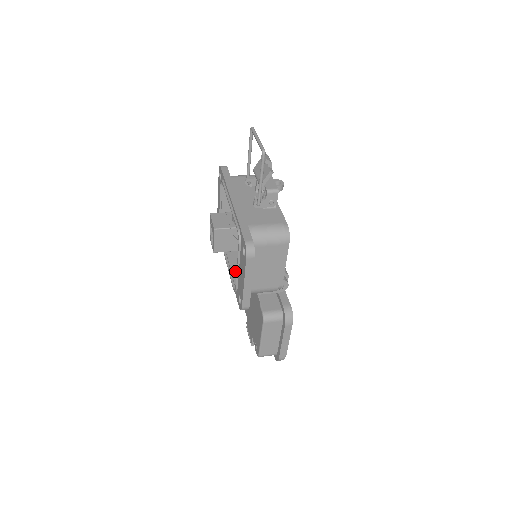
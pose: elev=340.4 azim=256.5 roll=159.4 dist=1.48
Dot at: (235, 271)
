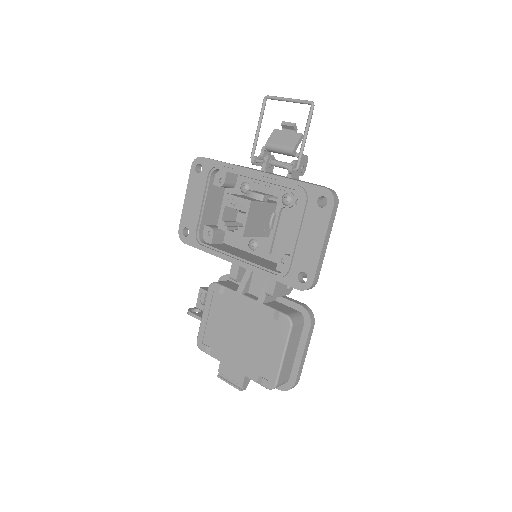
Dot at: (259, 263)
